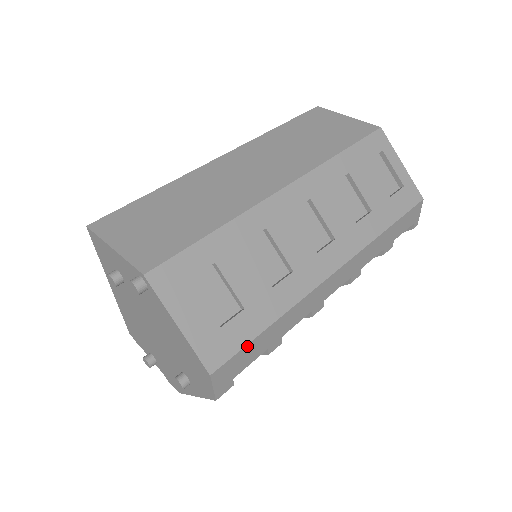
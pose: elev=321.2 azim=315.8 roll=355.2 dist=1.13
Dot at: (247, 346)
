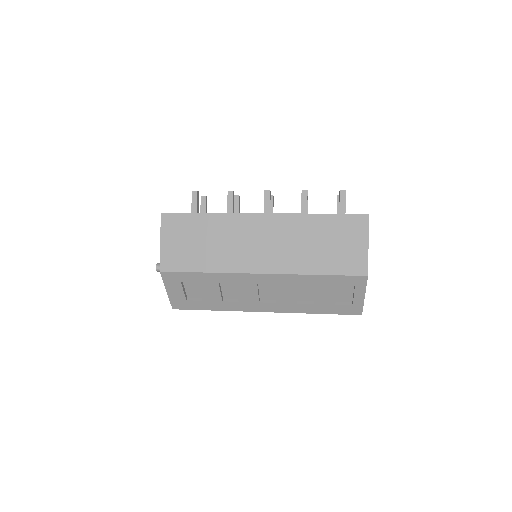
Dot at: occluded
